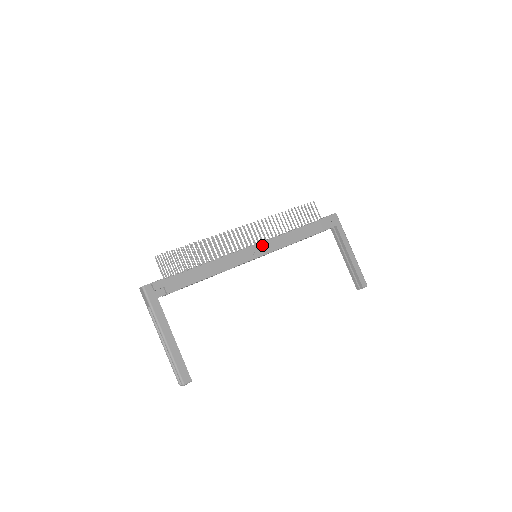
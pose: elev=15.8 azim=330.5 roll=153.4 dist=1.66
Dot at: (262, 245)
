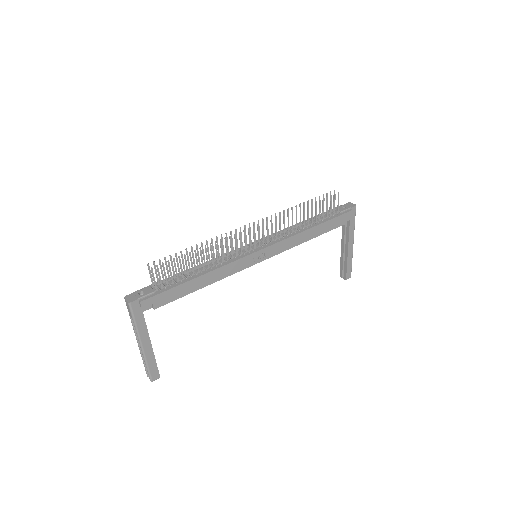
Dot at: (267, 250)
